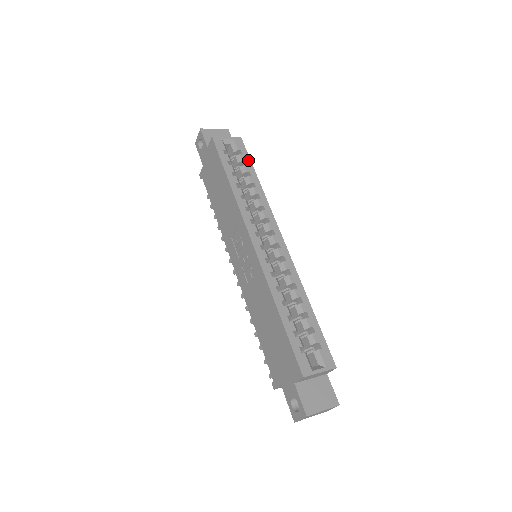
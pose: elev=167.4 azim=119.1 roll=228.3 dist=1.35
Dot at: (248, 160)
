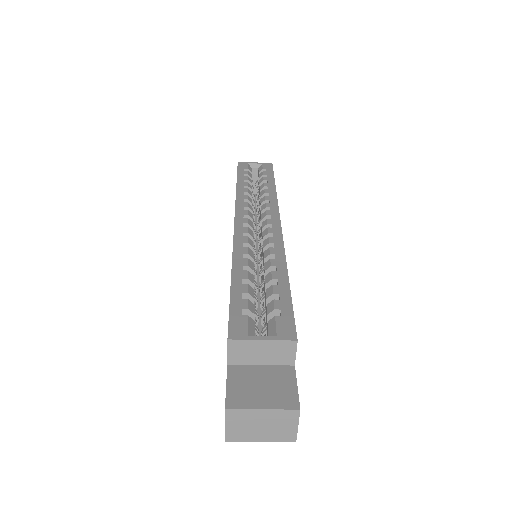
Dot at: (271, 174)
